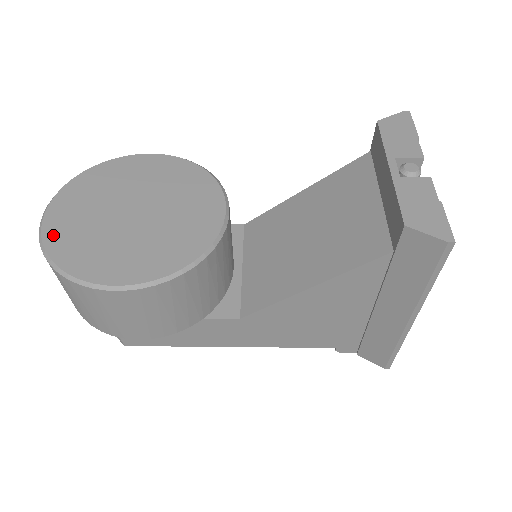
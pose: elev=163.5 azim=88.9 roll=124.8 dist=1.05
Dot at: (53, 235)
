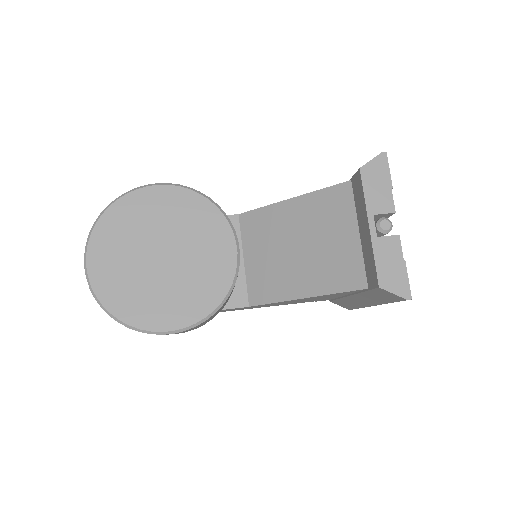
Dot at: (103, 289)
